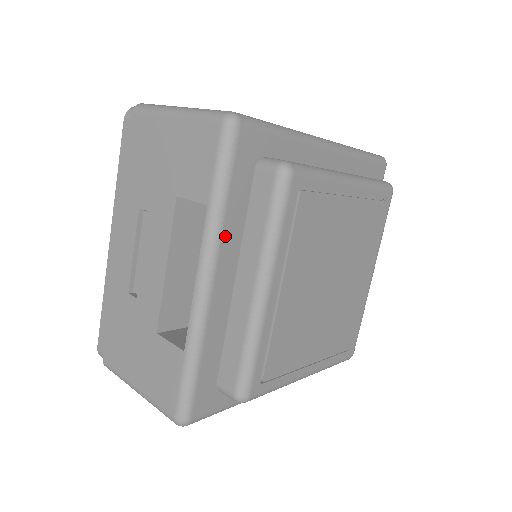
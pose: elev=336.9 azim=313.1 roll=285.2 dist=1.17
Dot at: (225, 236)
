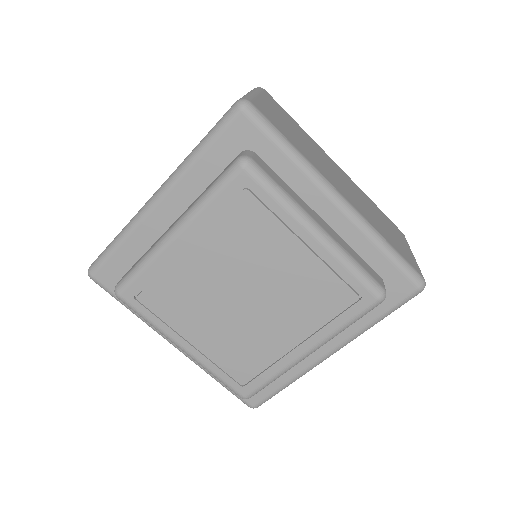
Dot at: (187, 179)
